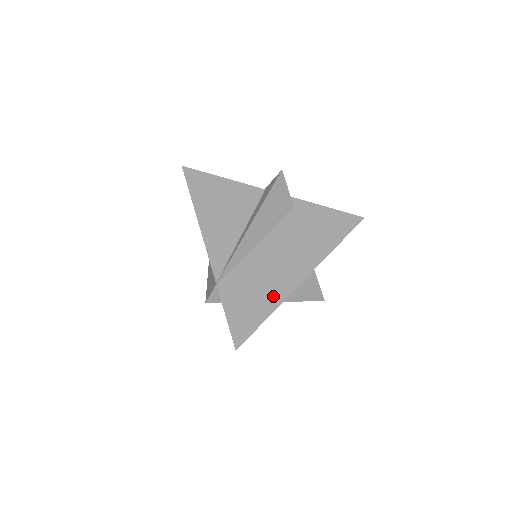
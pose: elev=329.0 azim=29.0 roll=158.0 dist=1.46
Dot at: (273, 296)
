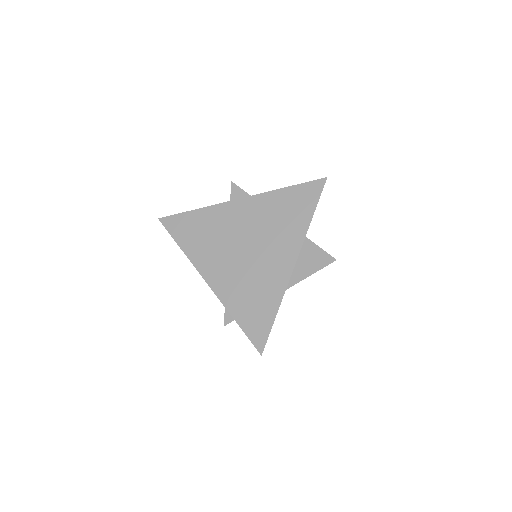
Dot at: (273, 295)
